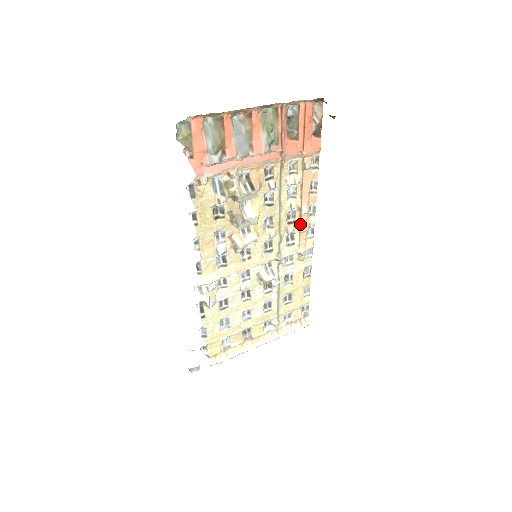
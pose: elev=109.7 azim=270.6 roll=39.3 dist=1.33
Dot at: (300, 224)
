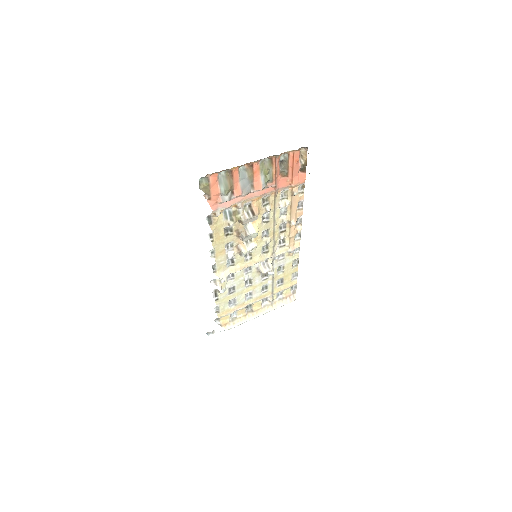
Dot at: (290, 232)
